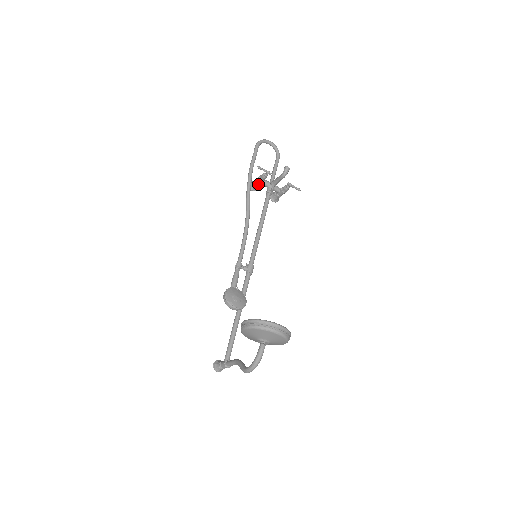
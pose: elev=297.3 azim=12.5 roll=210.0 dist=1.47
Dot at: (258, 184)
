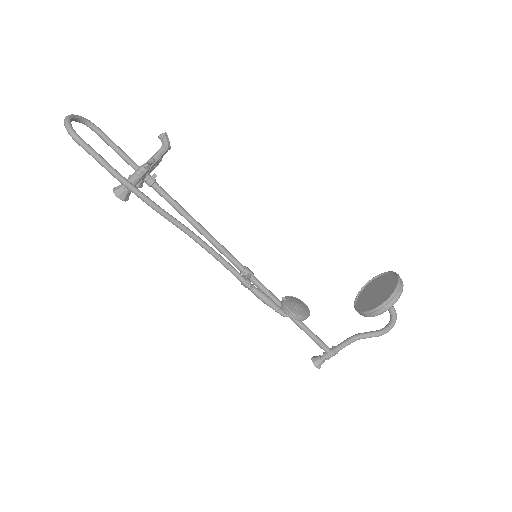
Dot at: (135, 186)
